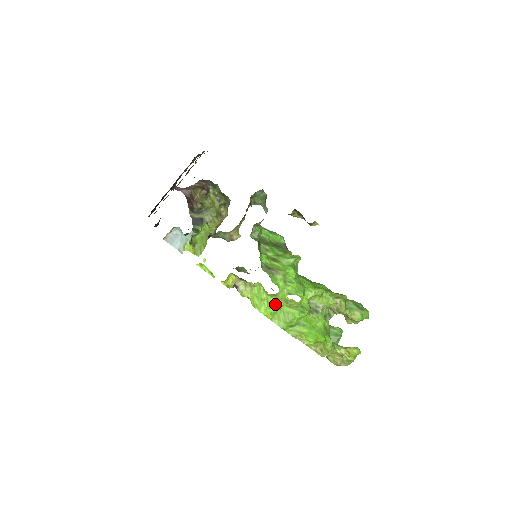
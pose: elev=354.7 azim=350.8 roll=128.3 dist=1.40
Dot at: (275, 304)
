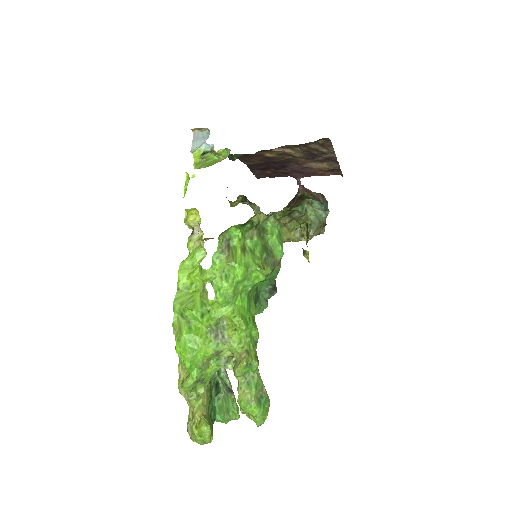
Dot at: (196, 281)
